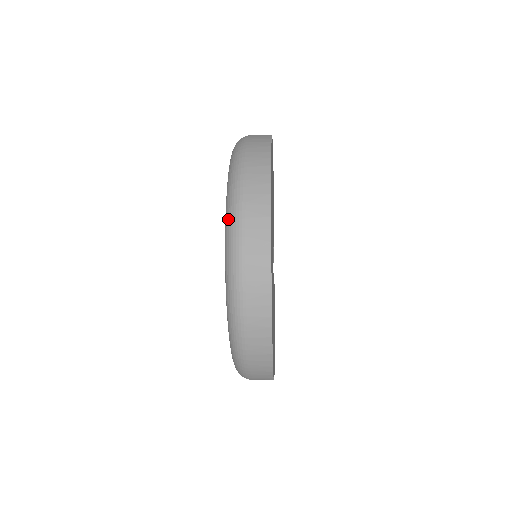
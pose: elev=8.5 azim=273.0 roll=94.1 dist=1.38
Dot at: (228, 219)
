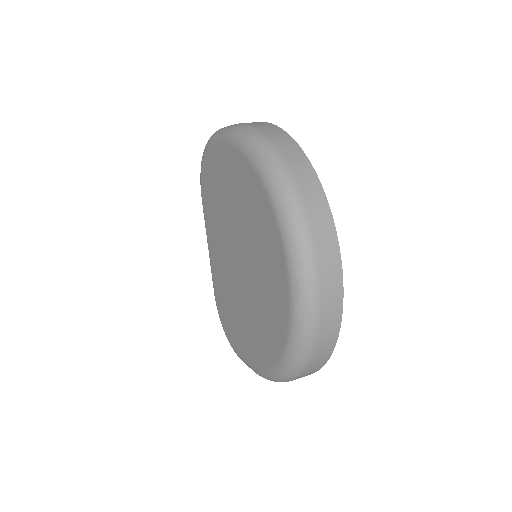
Dot at: (298, 276)
